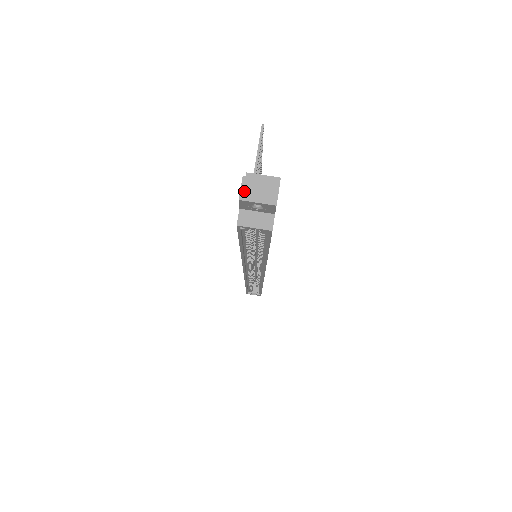
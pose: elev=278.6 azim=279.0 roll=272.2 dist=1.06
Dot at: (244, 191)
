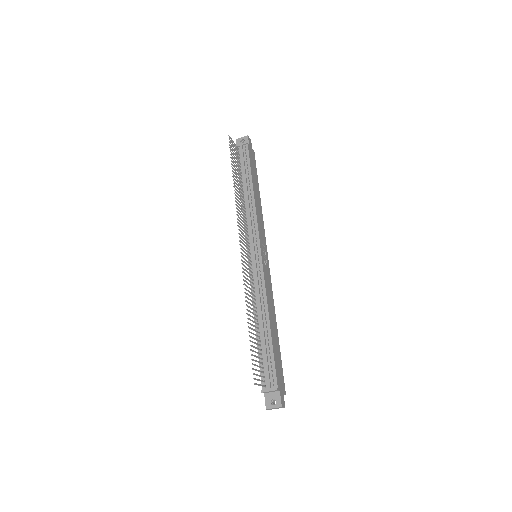
Dot at: occluded
